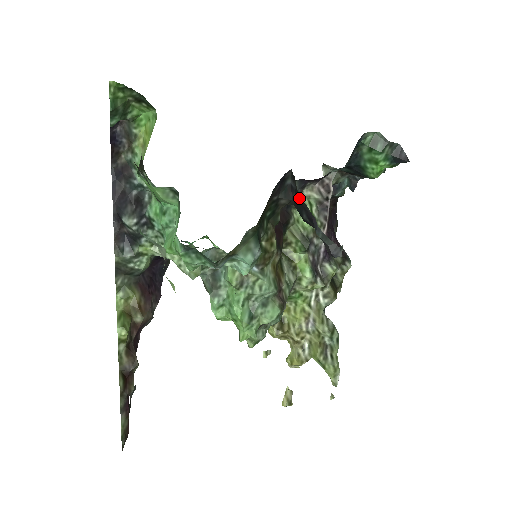
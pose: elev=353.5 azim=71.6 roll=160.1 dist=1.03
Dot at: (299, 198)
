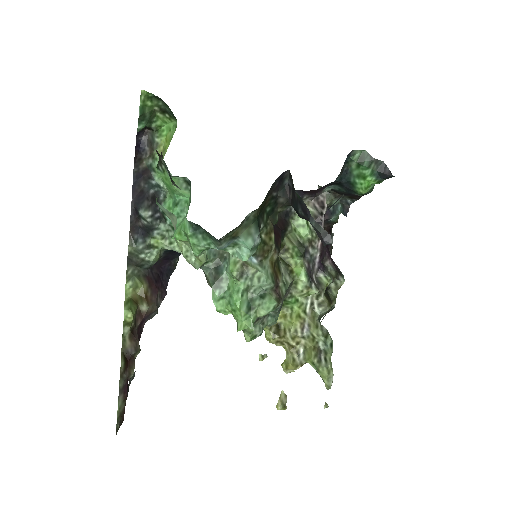
Dot at: (295, 194)
